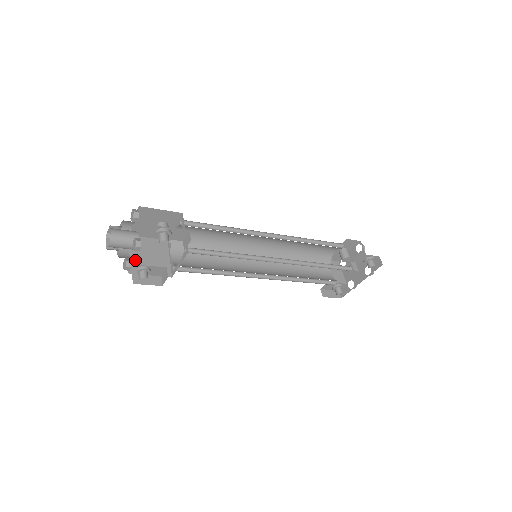
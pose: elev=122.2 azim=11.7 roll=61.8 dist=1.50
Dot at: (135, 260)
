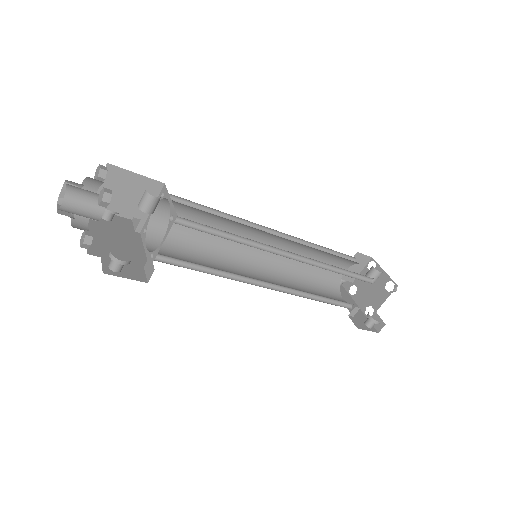
Dot at: occluded
